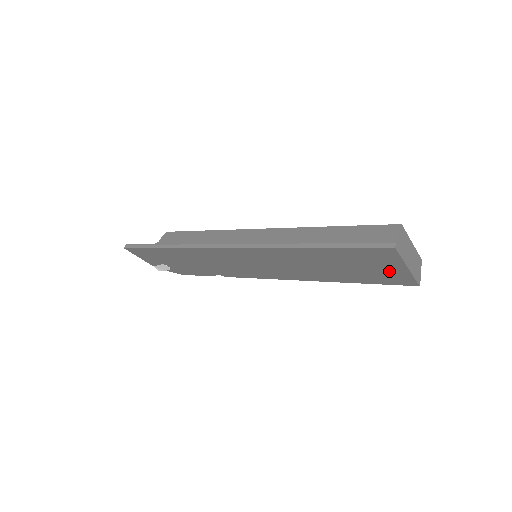
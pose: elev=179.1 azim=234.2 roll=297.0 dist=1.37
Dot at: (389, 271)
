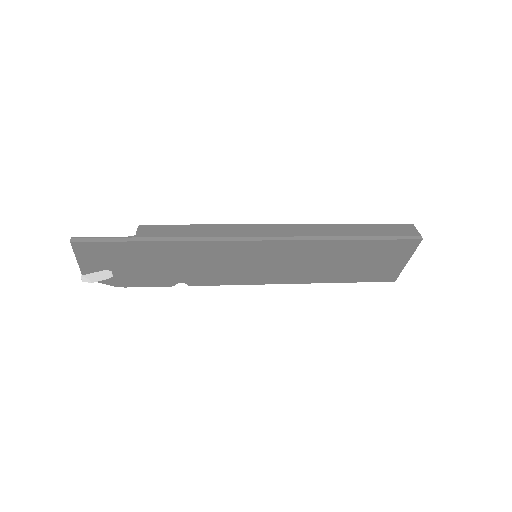
Dot at: (389, 266)
